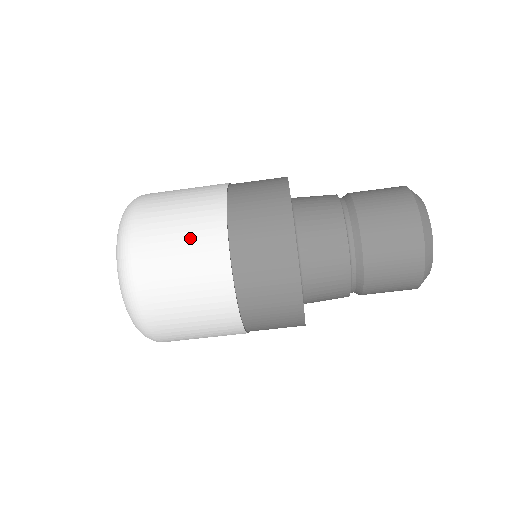
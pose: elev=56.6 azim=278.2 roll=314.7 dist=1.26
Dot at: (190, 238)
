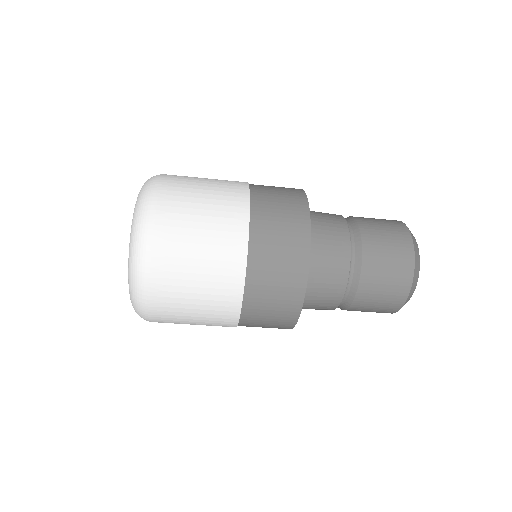
Dot at: (214, 204)
